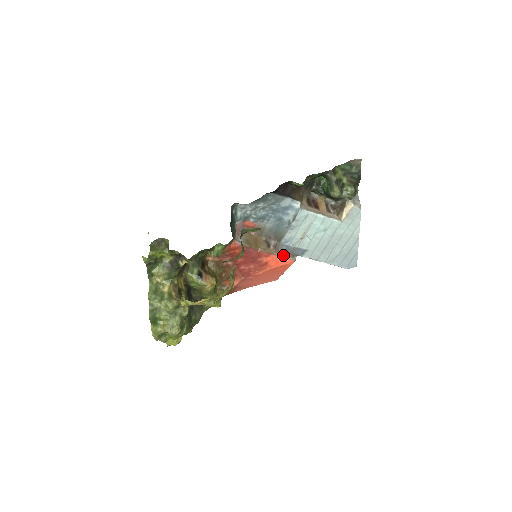
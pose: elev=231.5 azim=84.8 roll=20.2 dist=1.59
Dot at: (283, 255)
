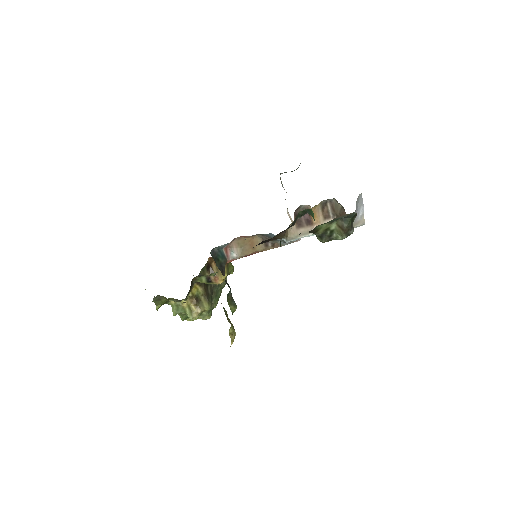
Dot at: occluded
